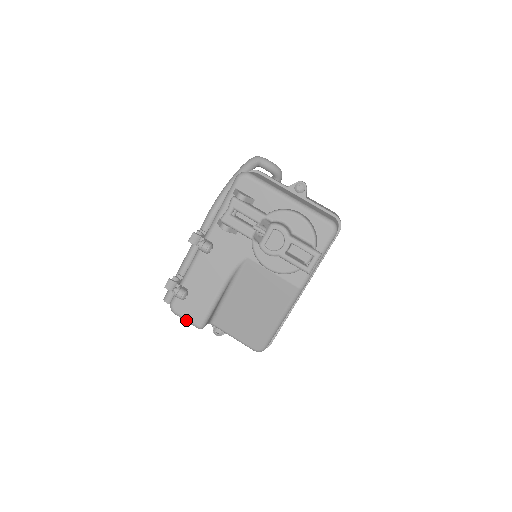
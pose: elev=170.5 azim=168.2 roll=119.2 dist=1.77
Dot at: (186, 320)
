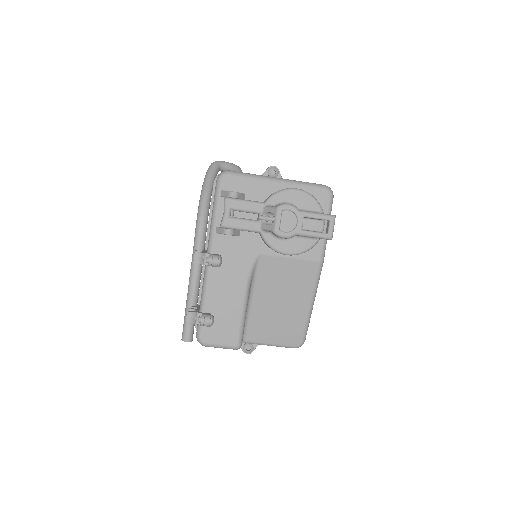
Dot at: (221, 347)
